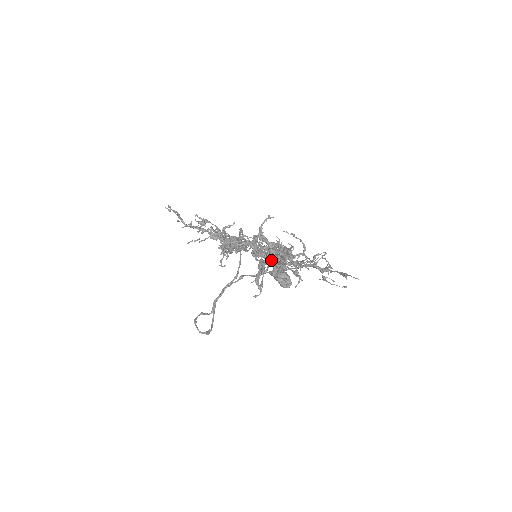
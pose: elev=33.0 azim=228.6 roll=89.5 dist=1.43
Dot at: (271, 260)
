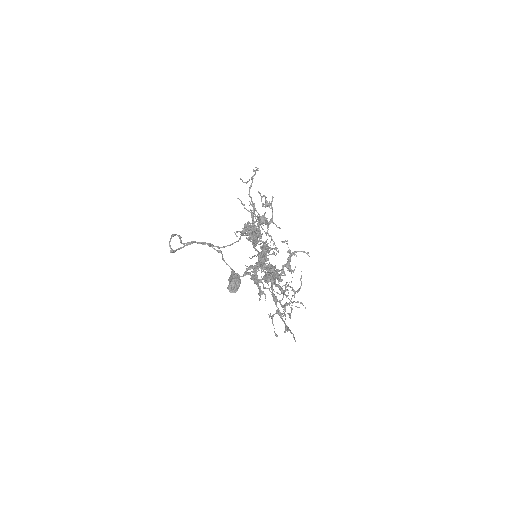
Dot at: occluded
